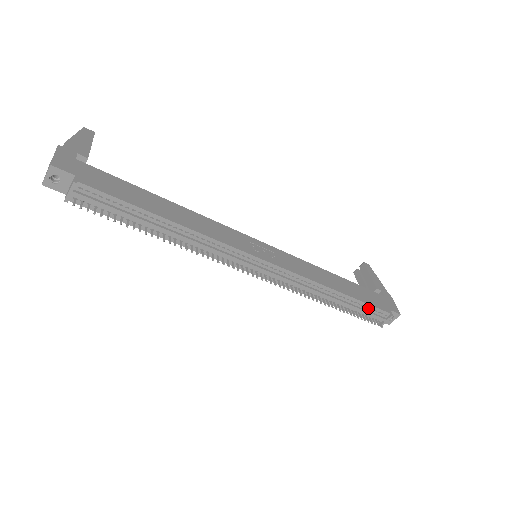
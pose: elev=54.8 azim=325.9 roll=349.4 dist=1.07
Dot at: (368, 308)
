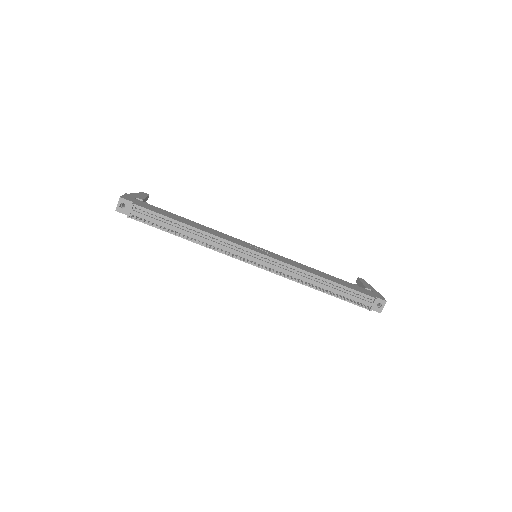
Dot at: (353, 293)
